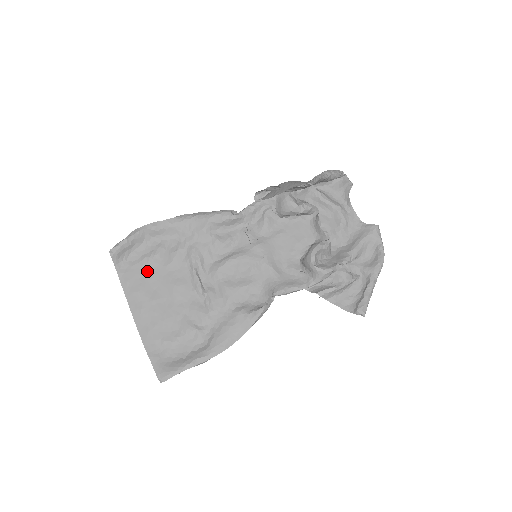
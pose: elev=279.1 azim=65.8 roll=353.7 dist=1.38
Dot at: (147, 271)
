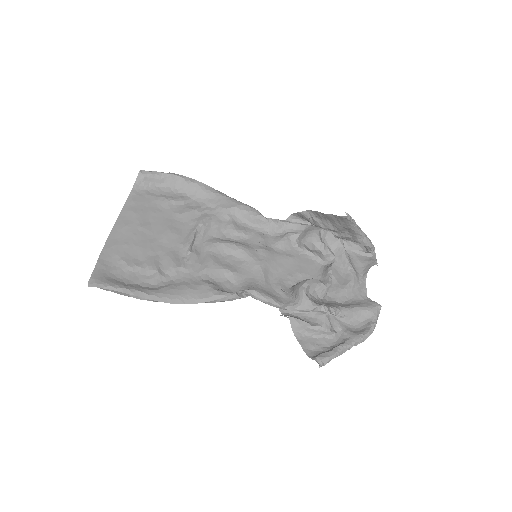
Dot at: (156, 206)
